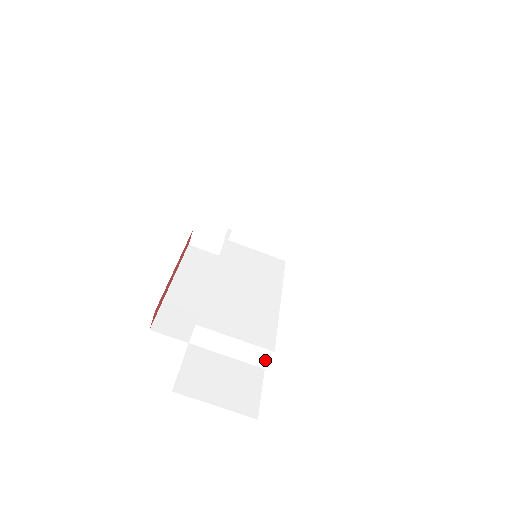
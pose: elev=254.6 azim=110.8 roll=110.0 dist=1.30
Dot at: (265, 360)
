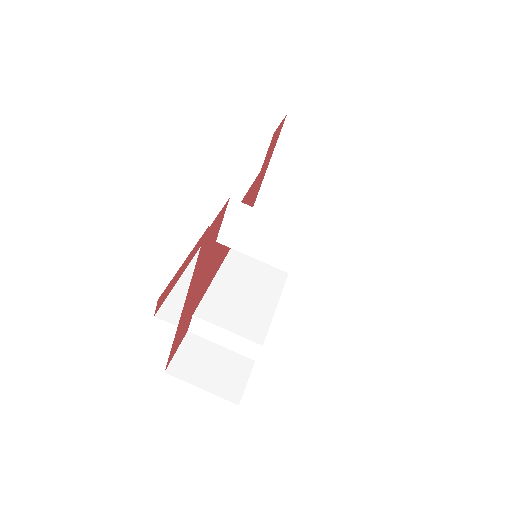
Dot at: (255, 353)
